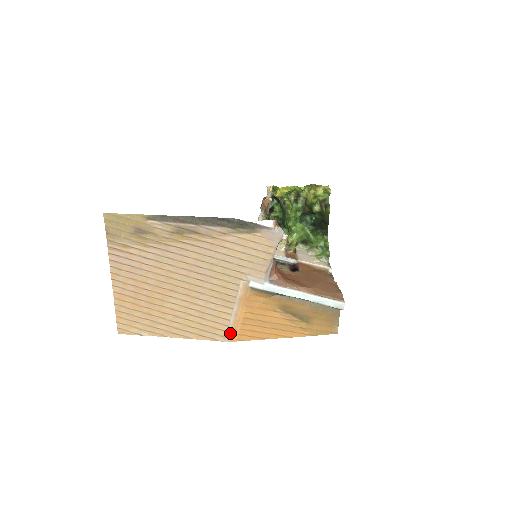
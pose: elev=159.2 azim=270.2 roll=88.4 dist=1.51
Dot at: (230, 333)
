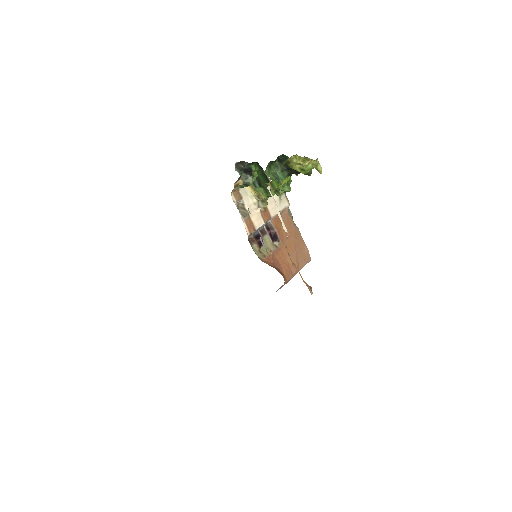
Dot at: occluded
